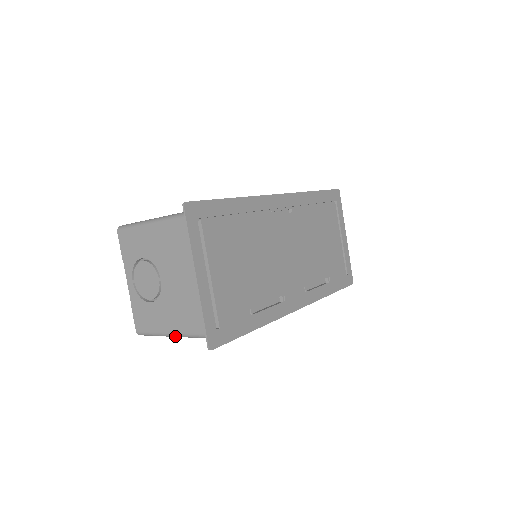
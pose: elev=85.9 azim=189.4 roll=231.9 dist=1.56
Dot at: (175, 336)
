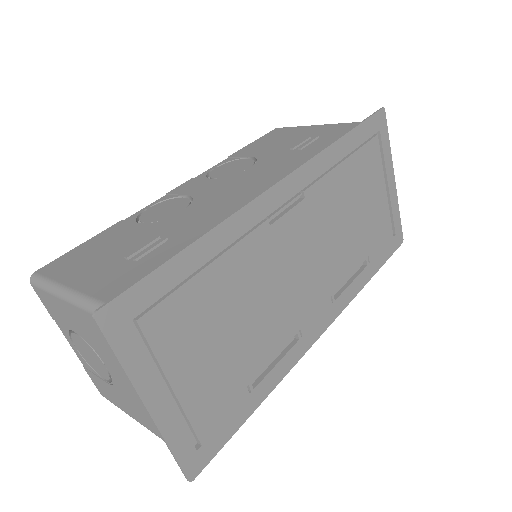
Dot at: occluded
